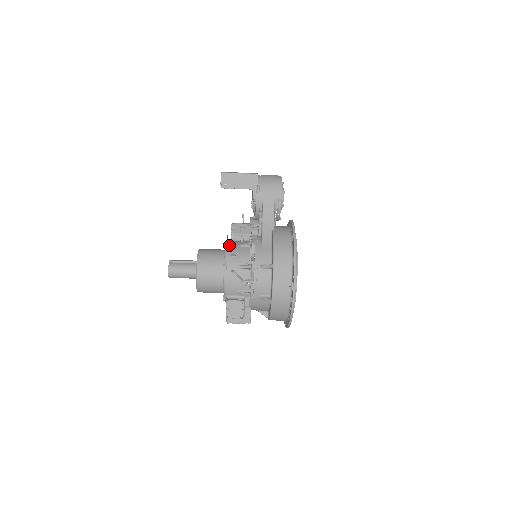
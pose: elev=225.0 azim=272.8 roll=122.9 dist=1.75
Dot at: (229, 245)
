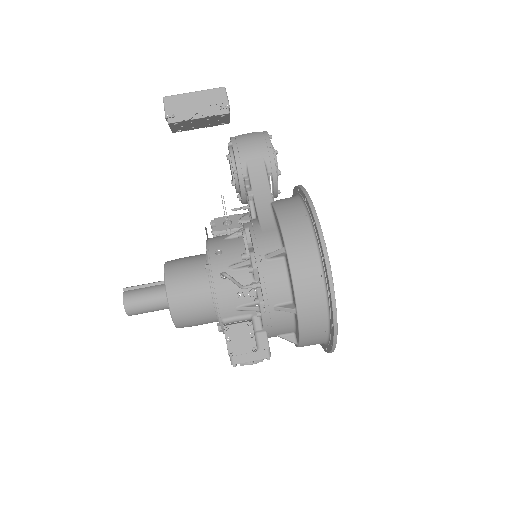
Dot at: (210, 241)
